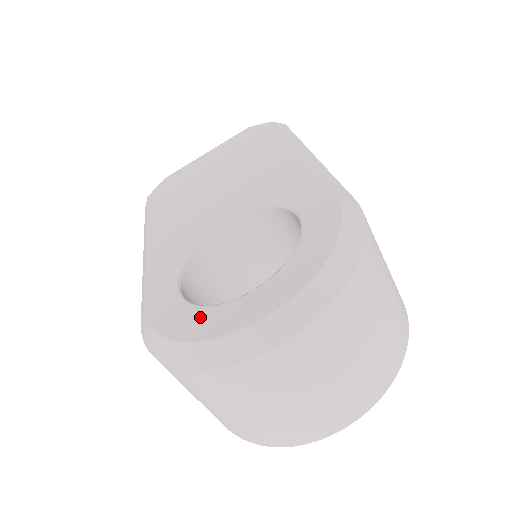
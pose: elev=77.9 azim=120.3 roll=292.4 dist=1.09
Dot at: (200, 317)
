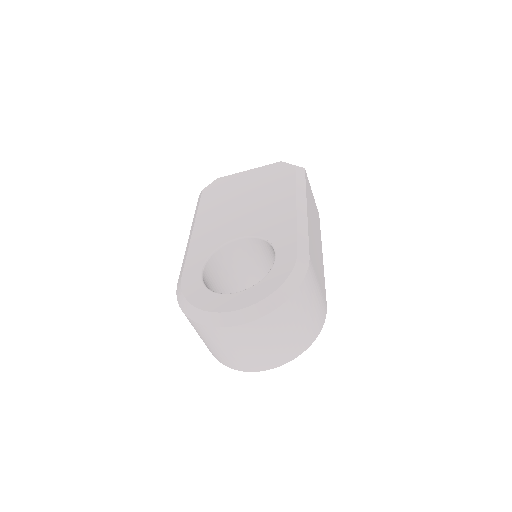
Dot at: (207, 297)
